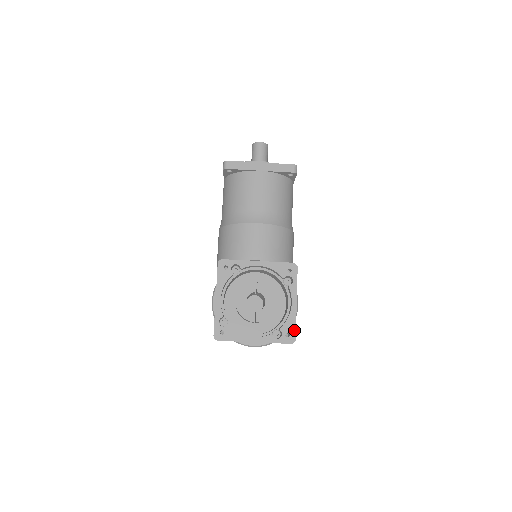
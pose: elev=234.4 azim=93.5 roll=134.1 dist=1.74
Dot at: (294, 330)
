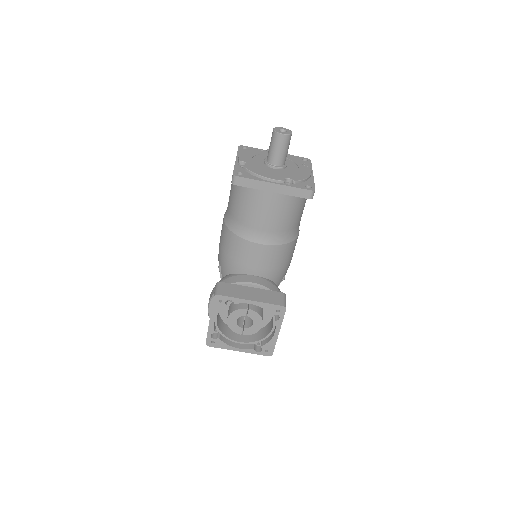
Dot at: (273, 349)
